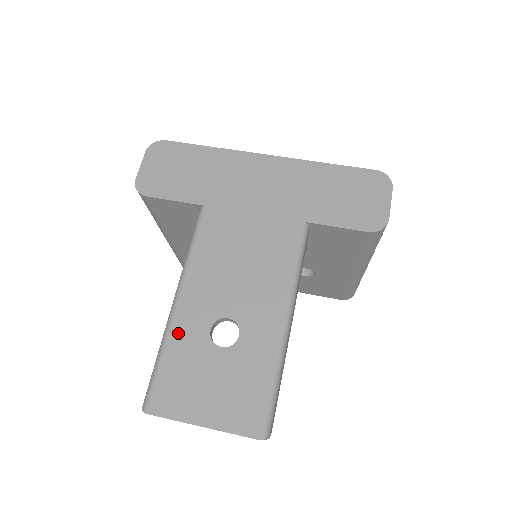
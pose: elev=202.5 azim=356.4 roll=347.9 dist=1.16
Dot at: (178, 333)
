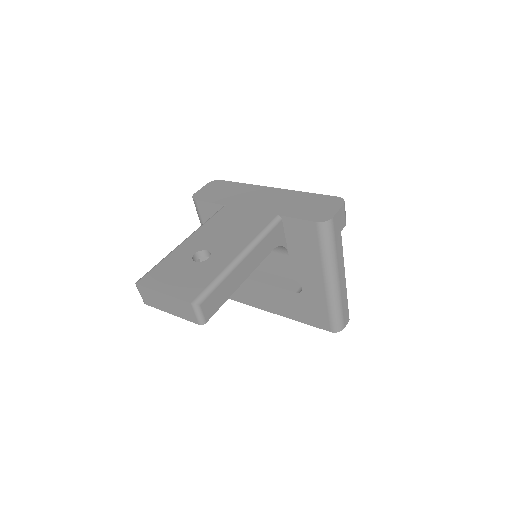
Dot at: (176, 253)
